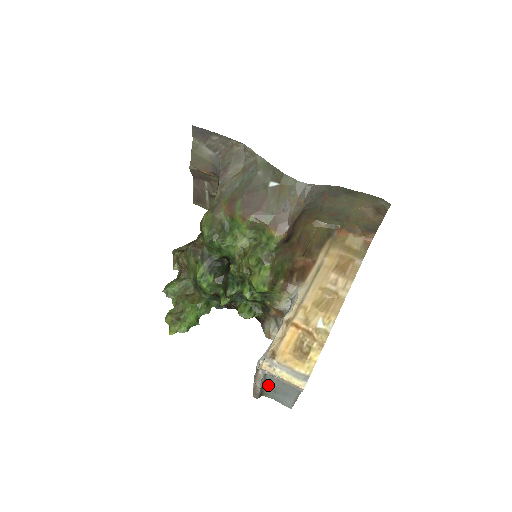
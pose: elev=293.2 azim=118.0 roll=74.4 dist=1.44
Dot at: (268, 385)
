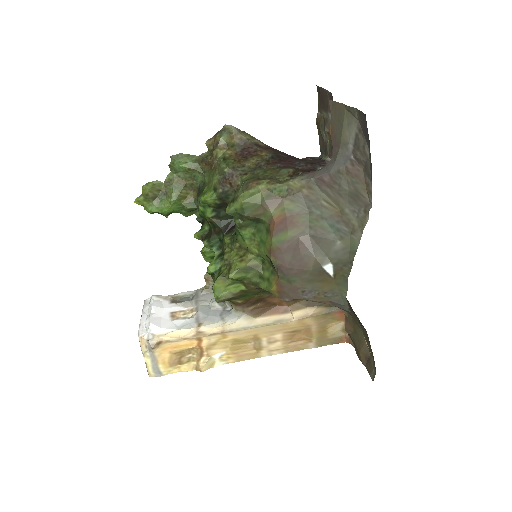
Dot at: occluded
